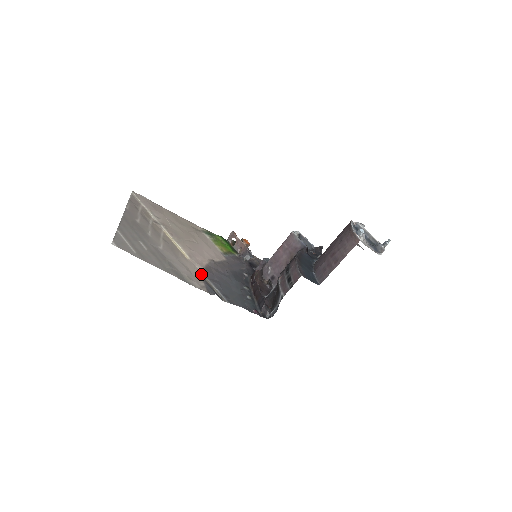
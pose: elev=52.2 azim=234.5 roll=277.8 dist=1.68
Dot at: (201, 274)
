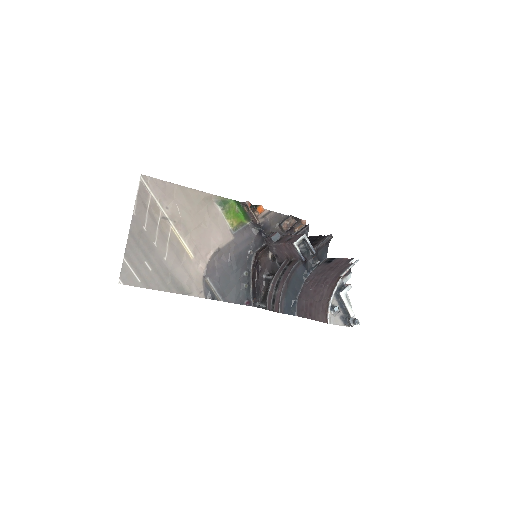
Dot at: (203, 274)
